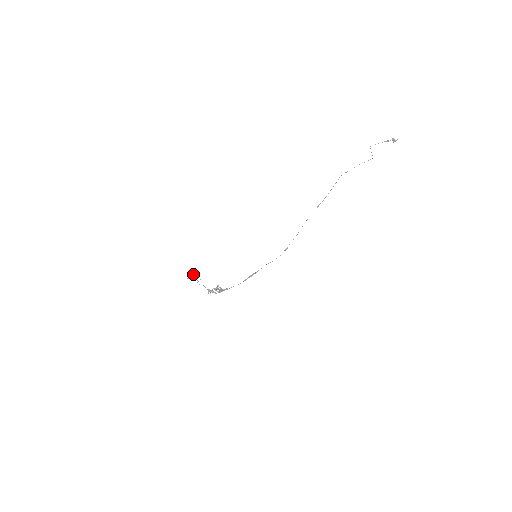
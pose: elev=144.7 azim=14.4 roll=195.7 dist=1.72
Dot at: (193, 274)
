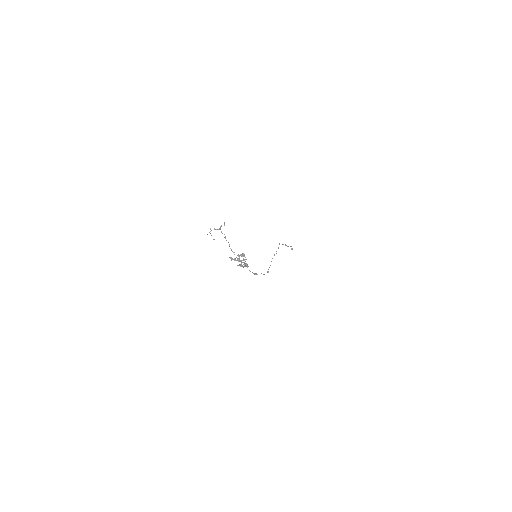
Dot at: occluded
